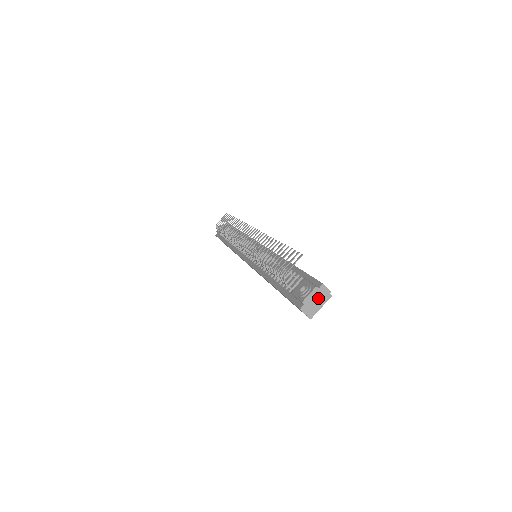
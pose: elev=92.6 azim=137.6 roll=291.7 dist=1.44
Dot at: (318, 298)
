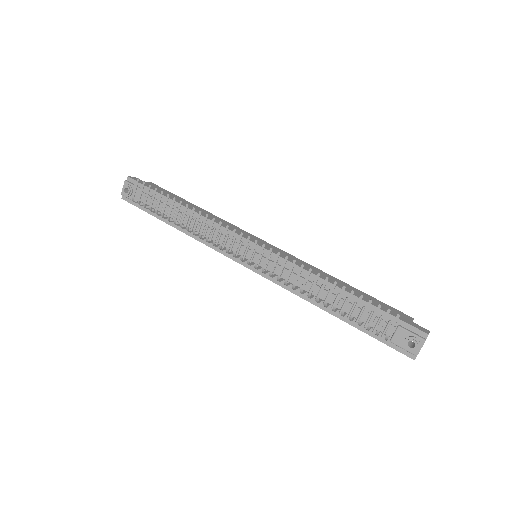
Dot at: occluded
